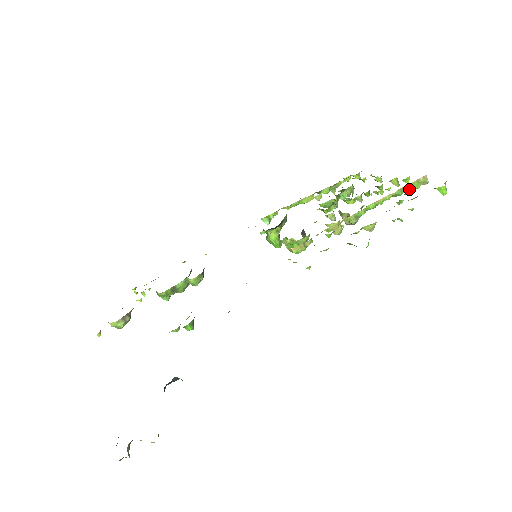
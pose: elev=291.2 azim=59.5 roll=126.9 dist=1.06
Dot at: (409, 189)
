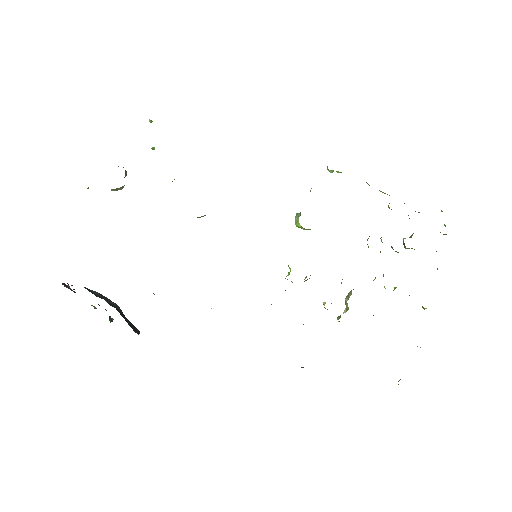
Dot at: occluded
